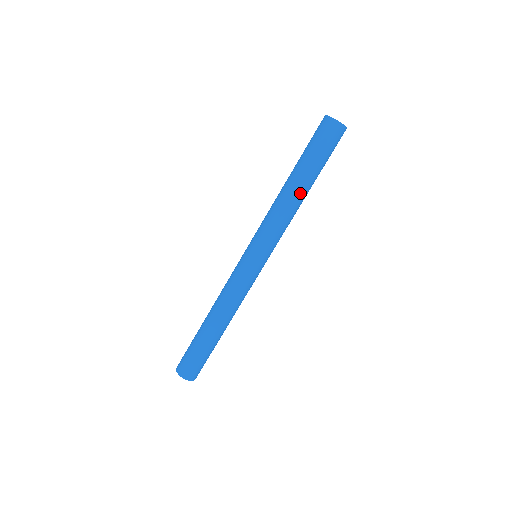
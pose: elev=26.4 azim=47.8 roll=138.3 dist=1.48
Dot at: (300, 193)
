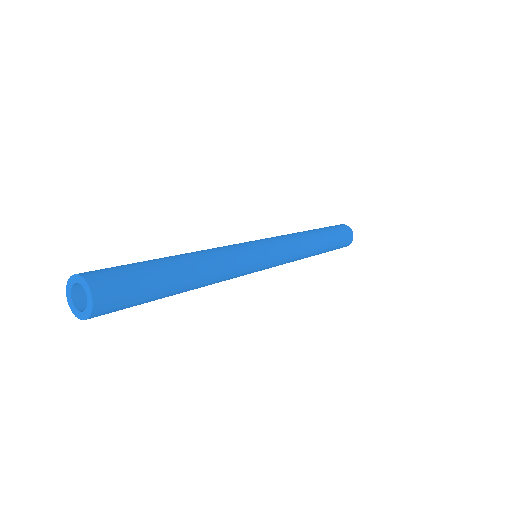
Dot at: (318, 242)
